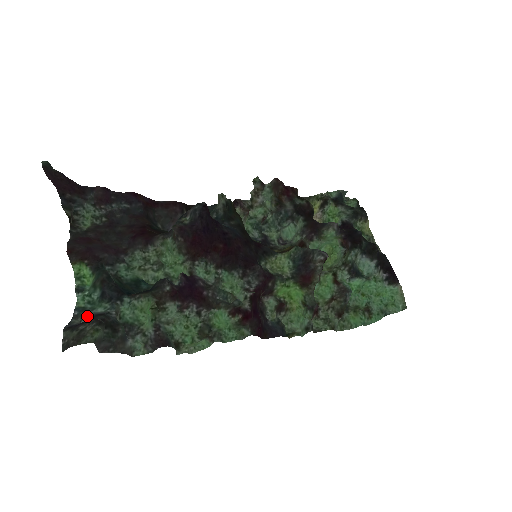
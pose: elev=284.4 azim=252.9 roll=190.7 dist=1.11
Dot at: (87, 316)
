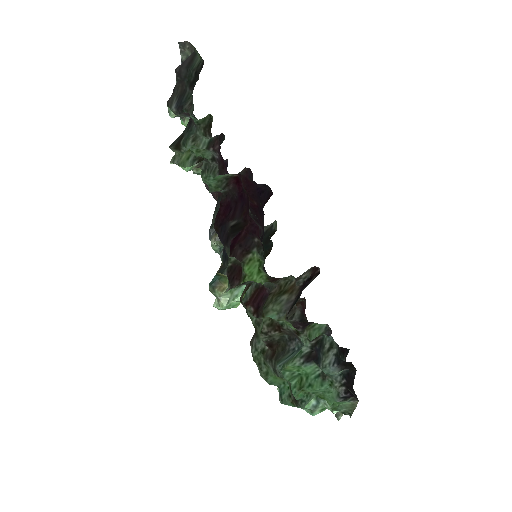
Dot at: occluded
